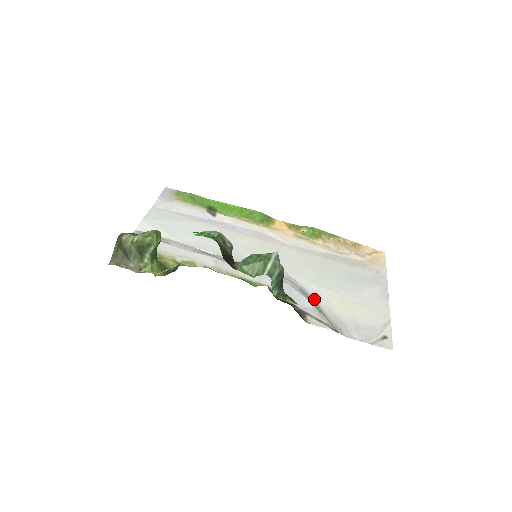
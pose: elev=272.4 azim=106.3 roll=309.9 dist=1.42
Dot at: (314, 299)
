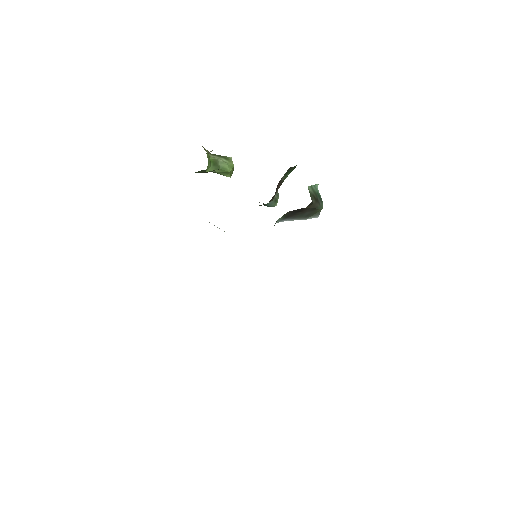
Dot at: occluded
